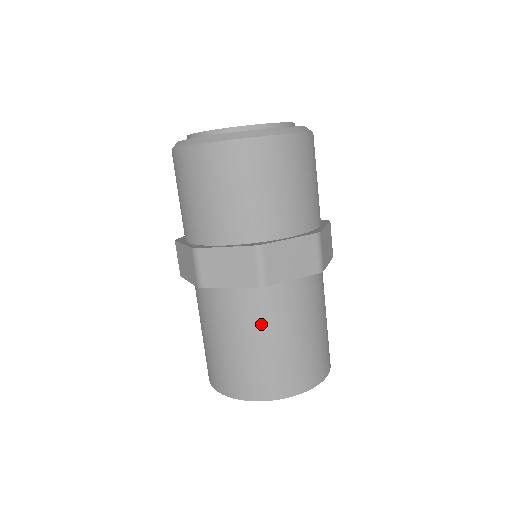
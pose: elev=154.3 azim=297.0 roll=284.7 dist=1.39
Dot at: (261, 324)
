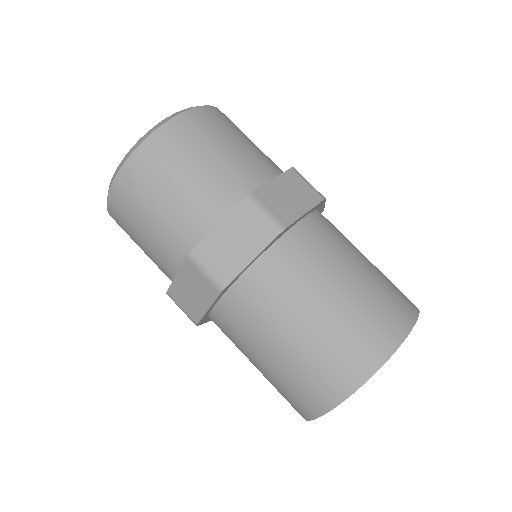
Dot at: (346, 245)
